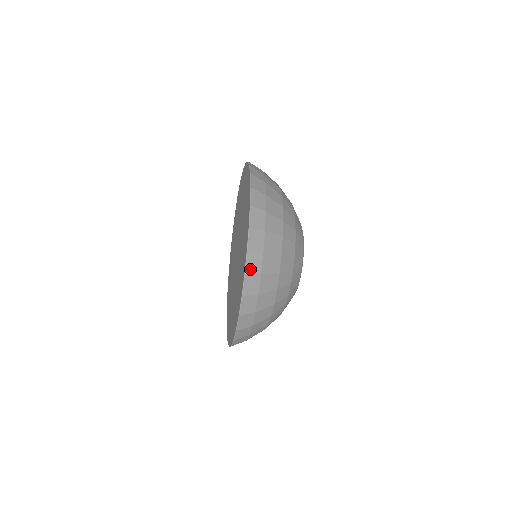
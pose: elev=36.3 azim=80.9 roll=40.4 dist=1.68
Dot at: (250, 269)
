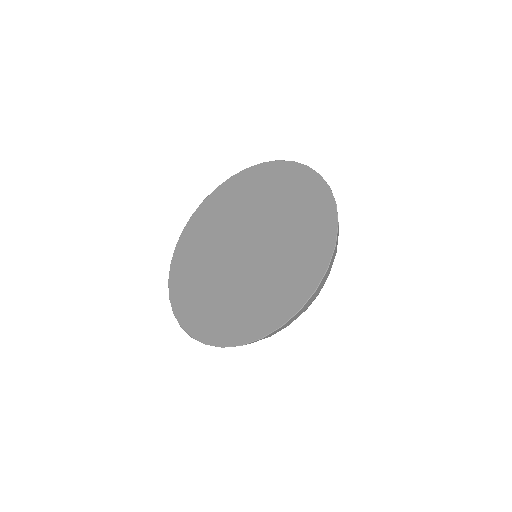
Dot at: (249, 343)
